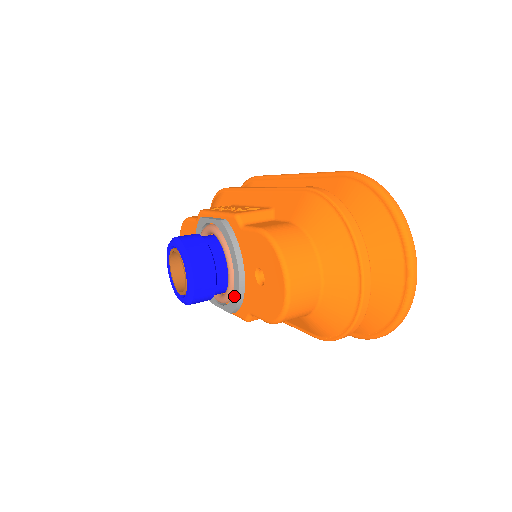
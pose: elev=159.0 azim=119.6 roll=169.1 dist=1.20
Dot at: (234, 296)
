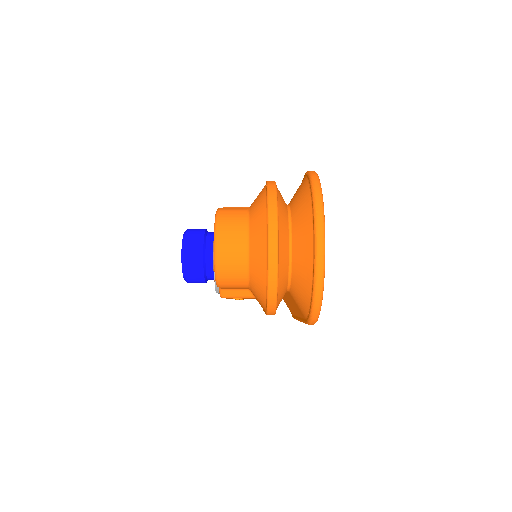
Dot at: occluded
